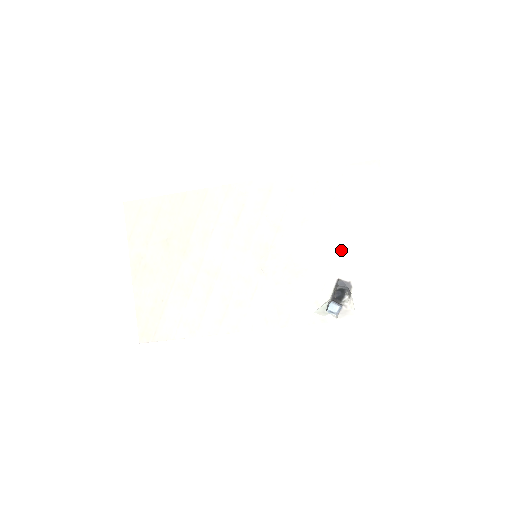
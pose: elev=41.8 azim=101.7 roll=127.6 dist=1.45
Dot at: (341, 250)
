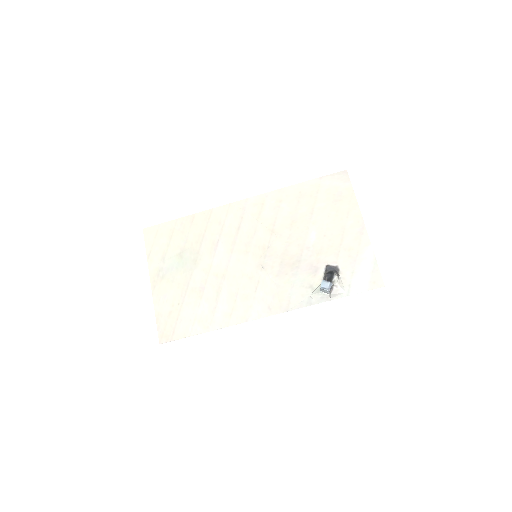
Dot at: (326, 242)
